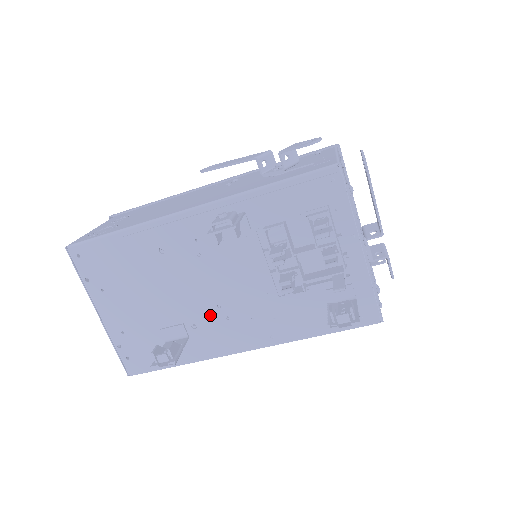
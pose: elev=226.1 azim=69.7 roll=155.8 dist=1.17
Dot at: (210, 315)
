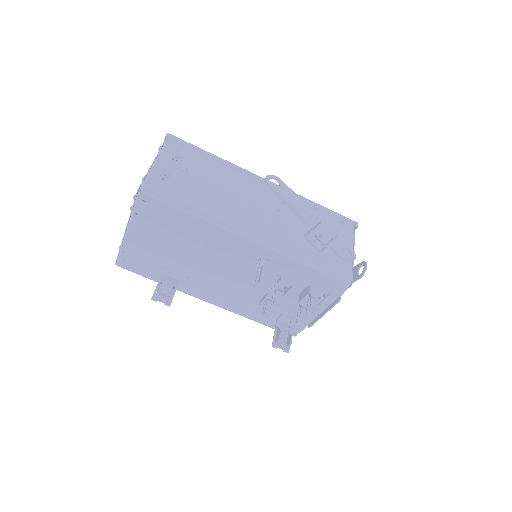
Dot at: (205, 281)
